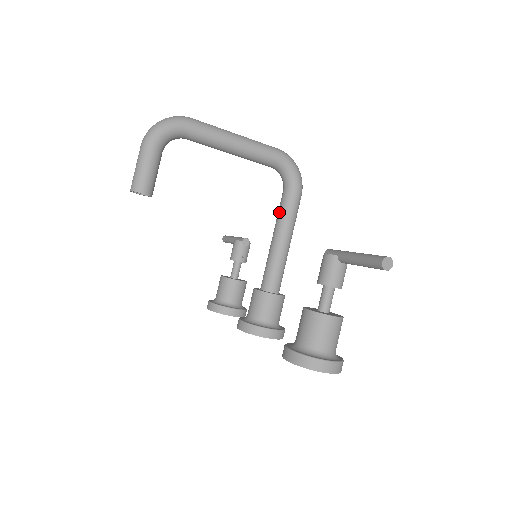
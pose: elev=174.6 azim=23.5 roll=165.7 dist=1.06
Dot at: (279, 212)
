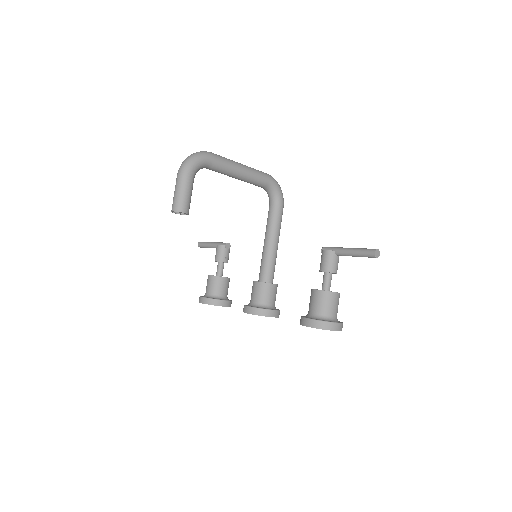
Dot at: (269, 221)
